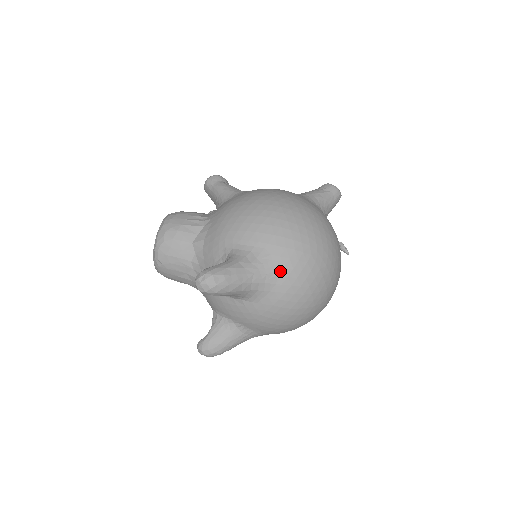
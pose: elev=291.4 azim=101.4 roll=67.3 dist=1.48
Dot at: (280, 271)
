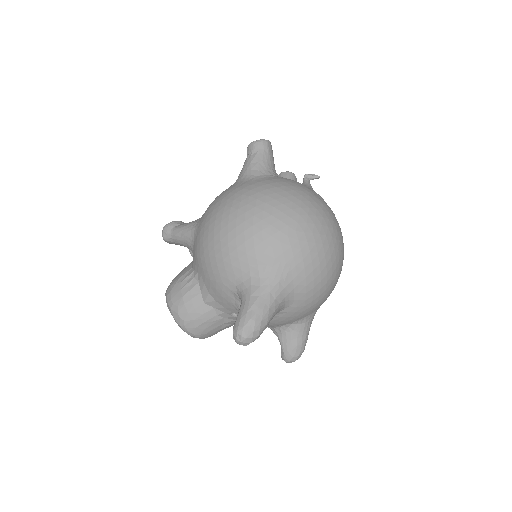
Dot at: (286, 268)
